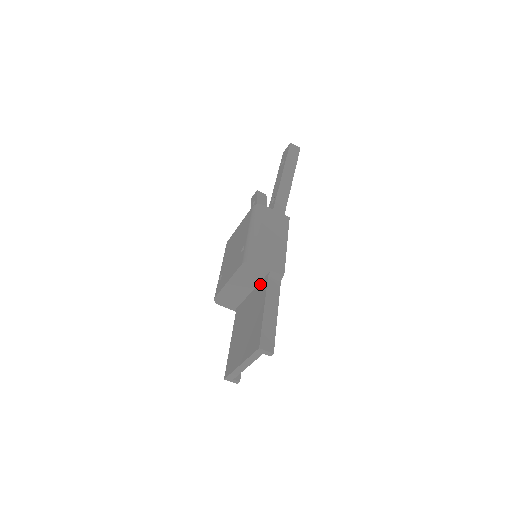
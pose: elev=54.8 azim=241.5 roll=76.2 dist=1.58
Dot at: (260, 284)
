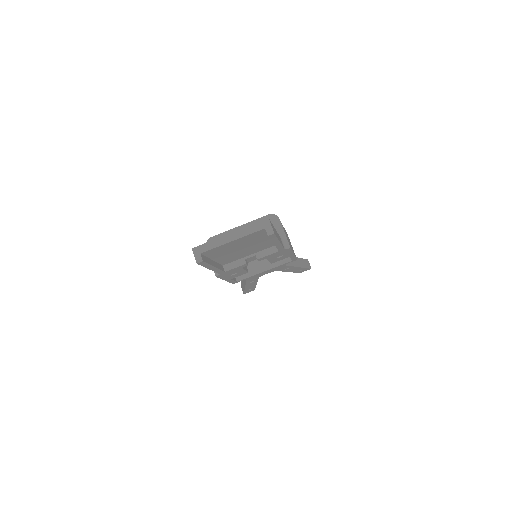
Dot at: occluded
